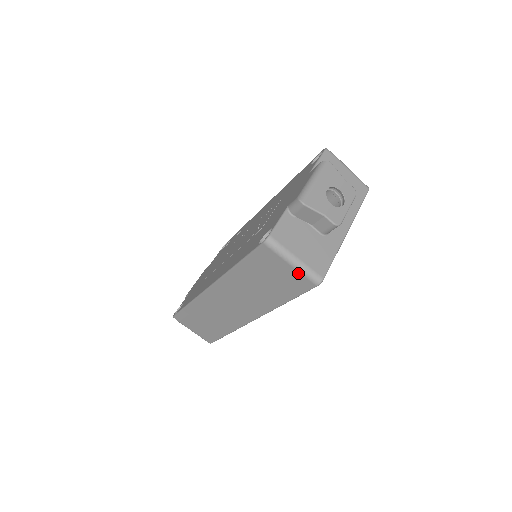
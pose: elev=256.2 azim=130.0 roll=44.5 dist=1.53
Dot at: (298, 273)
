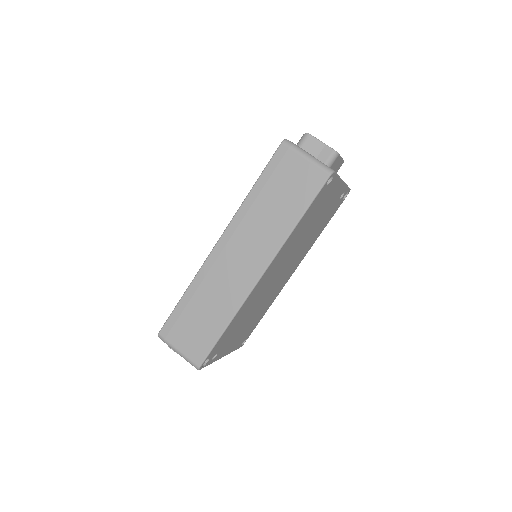
Dot at: (312, 166)
